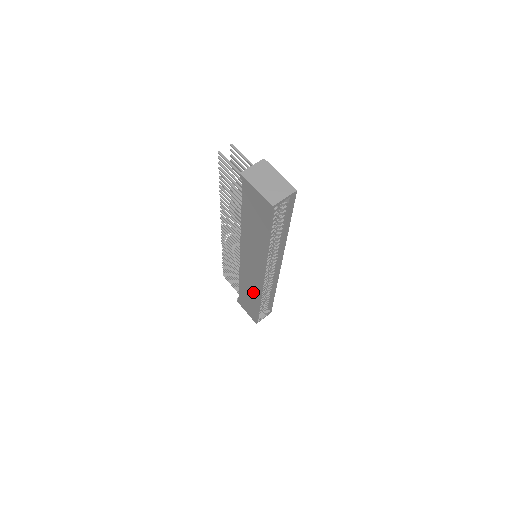
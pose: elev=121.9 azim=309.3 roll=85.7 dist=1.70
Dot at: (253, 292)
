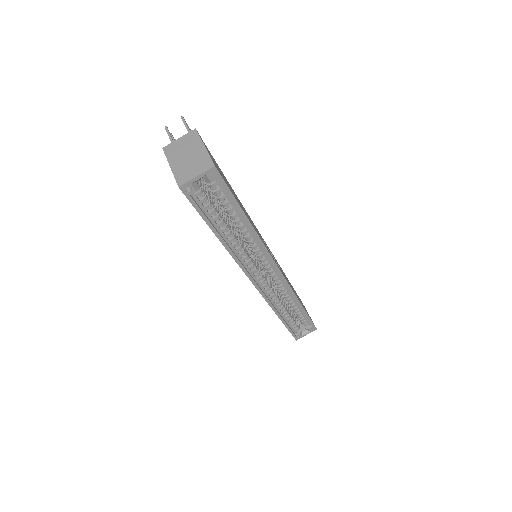
Dot at: occluded
